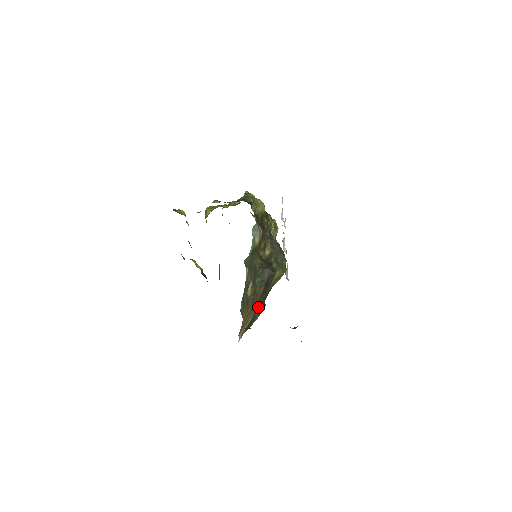
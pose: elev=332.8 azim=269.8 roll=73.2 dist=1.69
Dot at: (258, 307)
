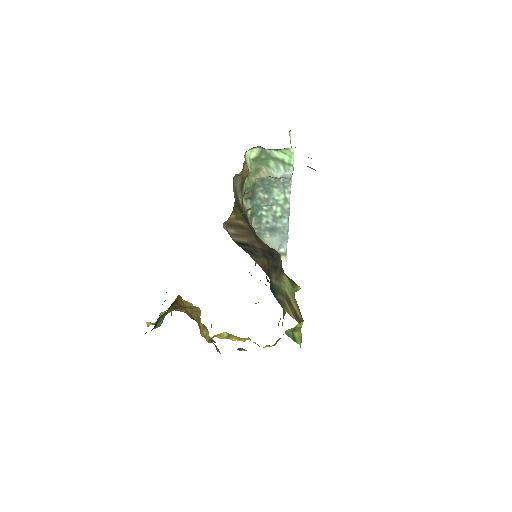
Dot at: (258, 252)
